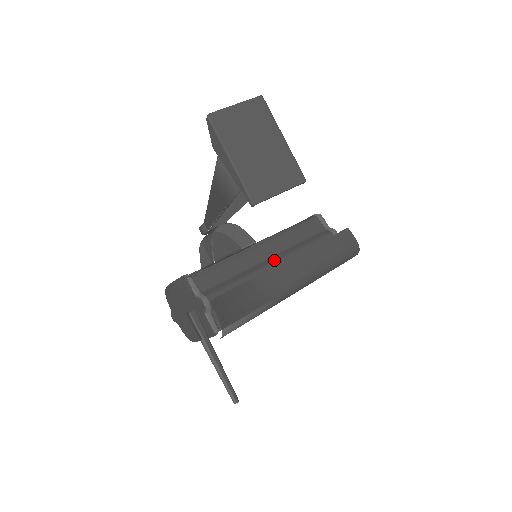
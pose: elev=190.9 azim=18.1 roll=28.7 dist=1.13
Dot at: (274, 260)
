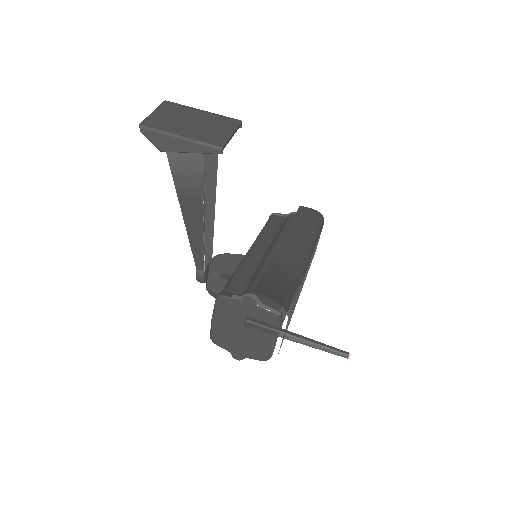
Dot at: (271, 248)
